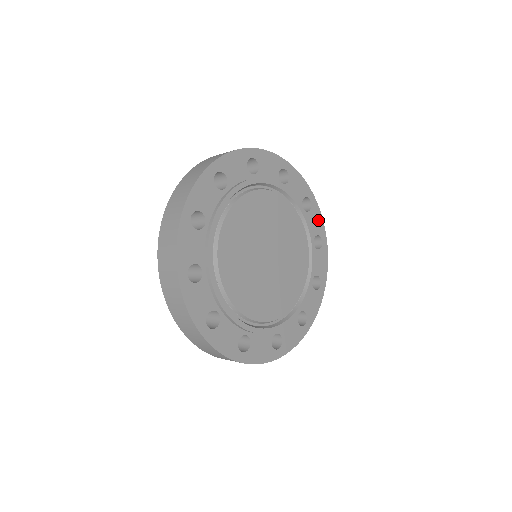
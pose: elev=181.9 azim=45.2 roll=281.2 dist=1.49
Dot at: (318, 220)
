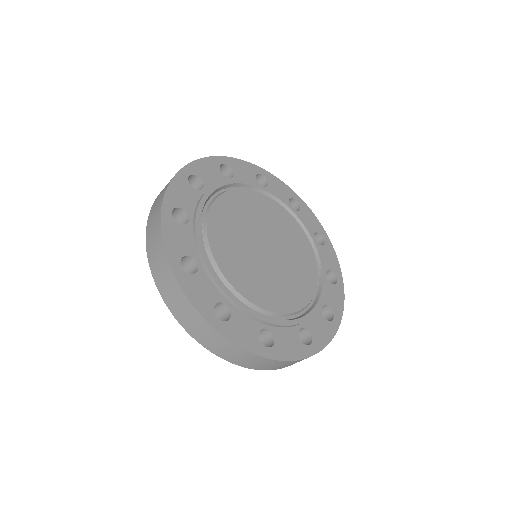
Dot at: (333, 259)
